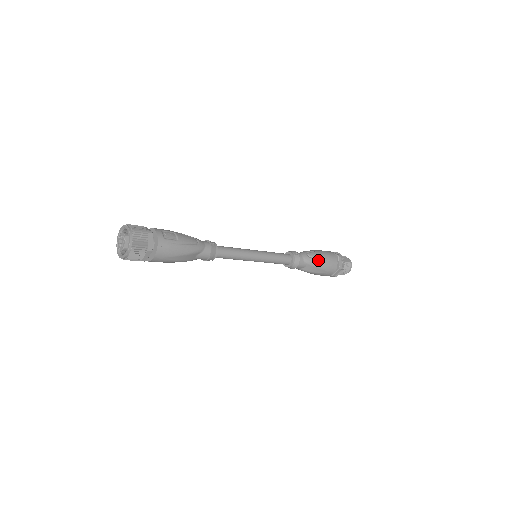
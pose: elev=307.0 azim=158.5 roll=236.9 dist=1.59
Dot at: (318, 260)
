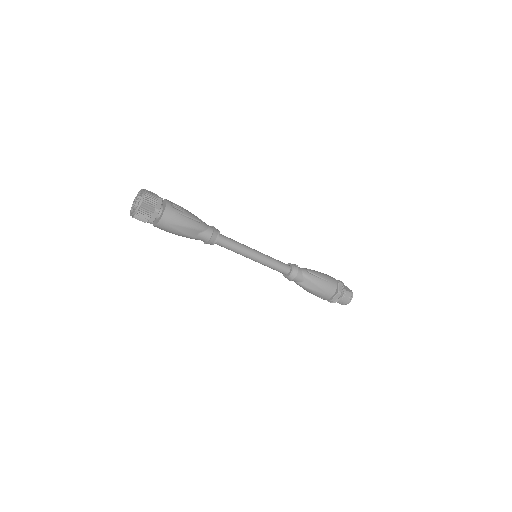
Dot at: (317, 277)
